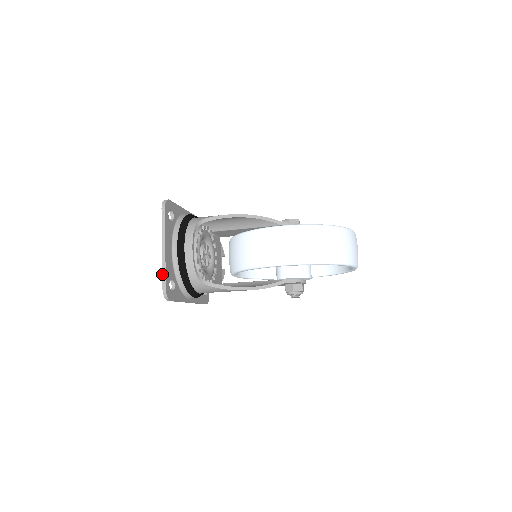
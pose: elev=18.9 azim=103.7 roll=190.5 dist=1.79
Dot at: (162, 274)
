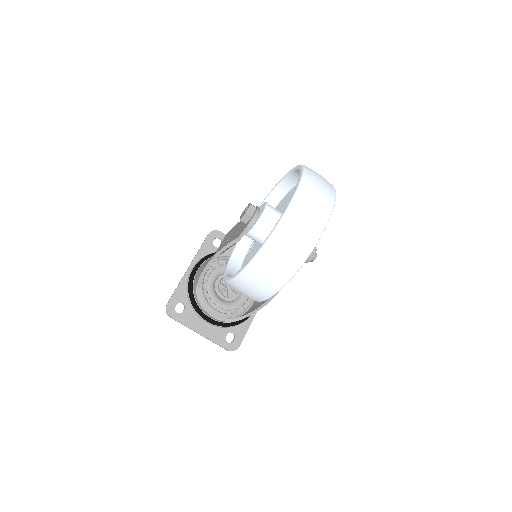
Dot at: occluded
